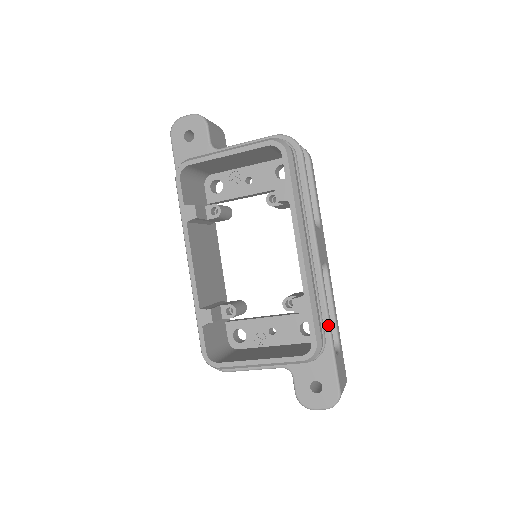
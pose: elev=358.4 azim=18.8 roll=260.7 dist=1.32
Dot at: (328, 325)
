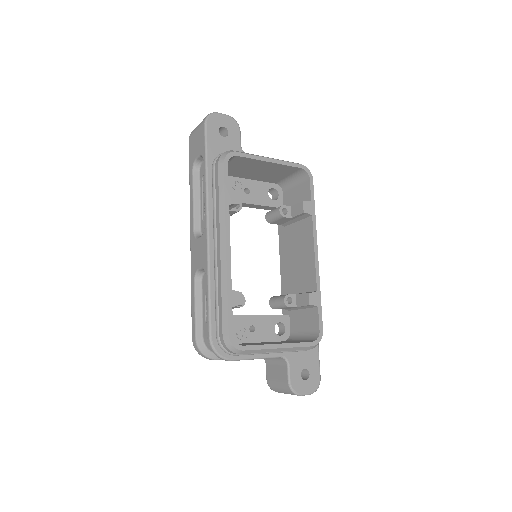
Dot at: occluded
